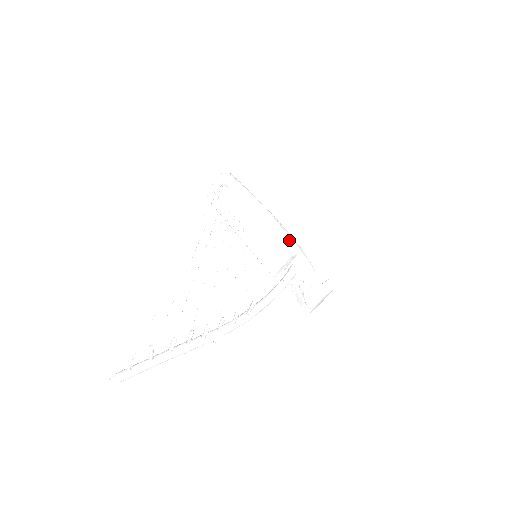
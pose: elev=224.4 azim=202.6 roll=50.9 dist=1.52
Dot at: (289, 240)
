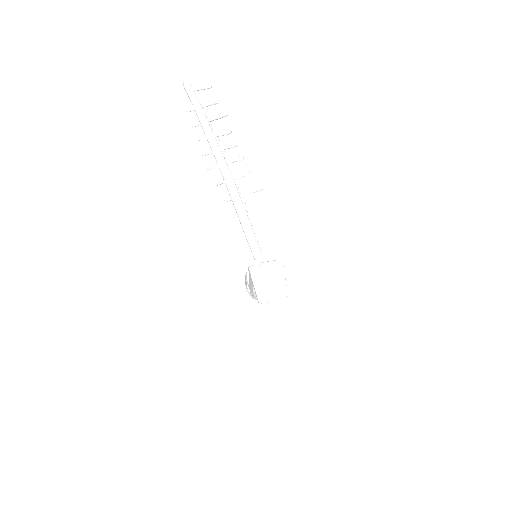
Dot at: occluded
